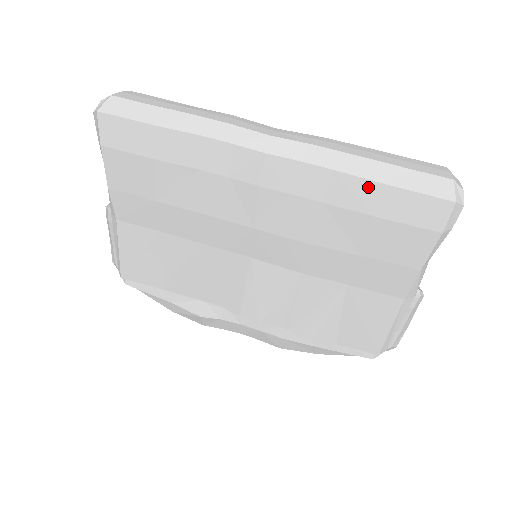
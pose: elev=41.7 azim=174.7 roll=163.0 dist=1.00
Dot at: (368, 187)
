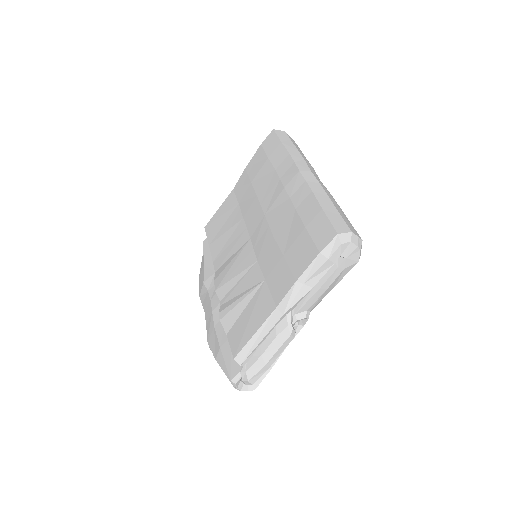
Dot at: (316, 207)
